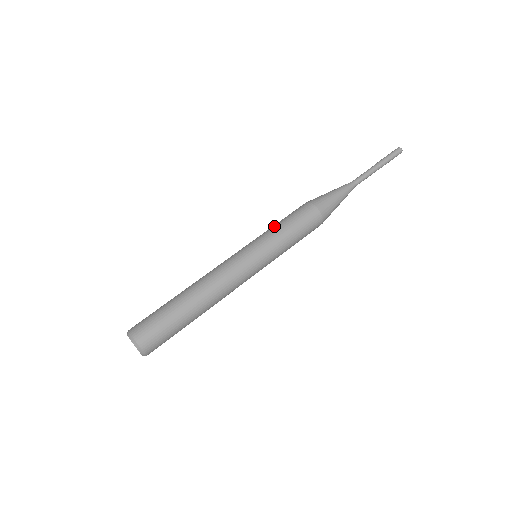
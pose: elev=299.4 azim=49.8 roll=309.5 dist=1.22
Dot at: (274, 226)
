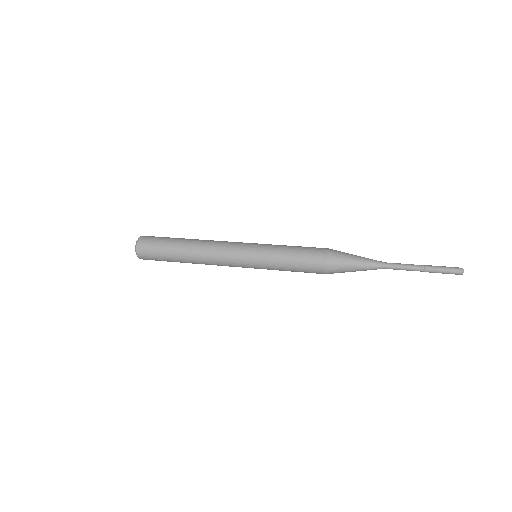
Dot at: (285, 245)
